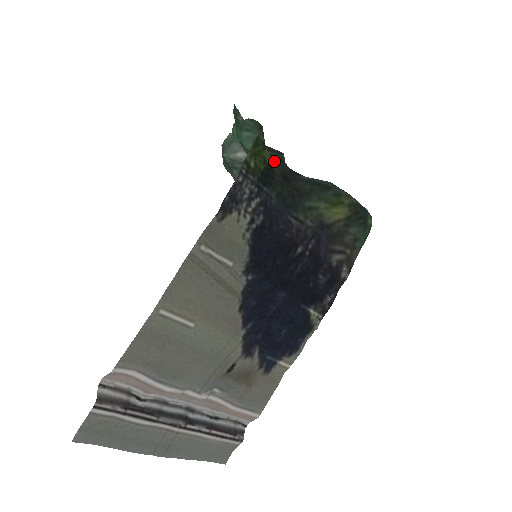
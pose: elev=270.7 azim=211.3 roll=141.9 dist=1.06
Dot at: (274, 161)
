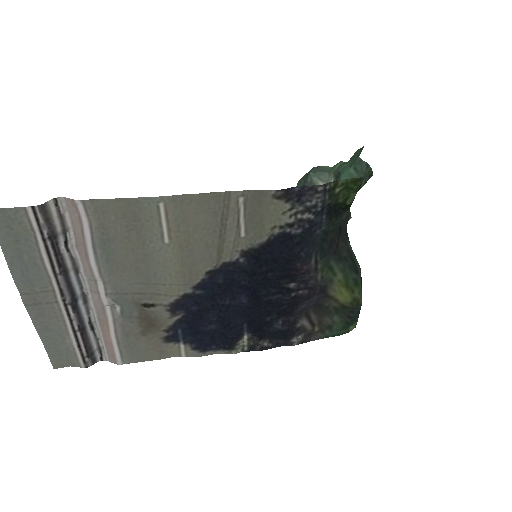
Dot at: occluded
